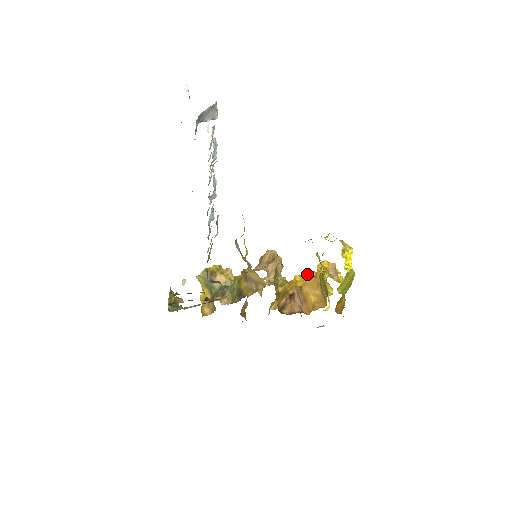
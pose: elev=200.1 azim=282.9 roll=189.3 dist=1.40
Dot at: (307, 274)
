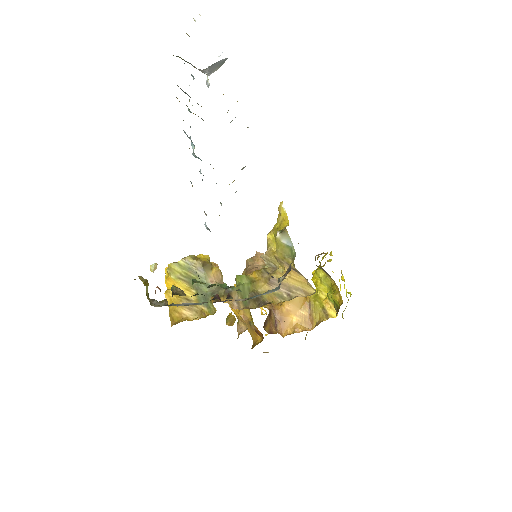
Dot at: occluded
